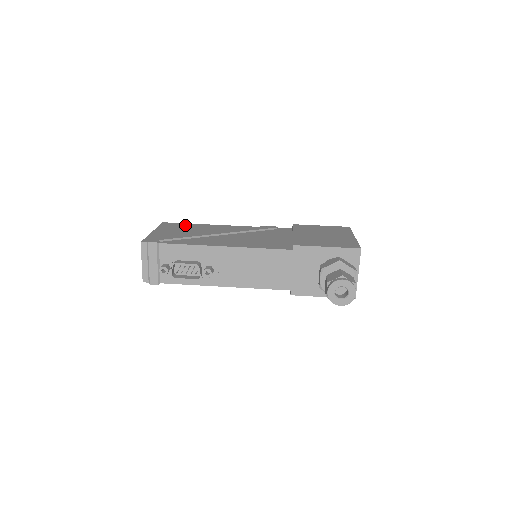
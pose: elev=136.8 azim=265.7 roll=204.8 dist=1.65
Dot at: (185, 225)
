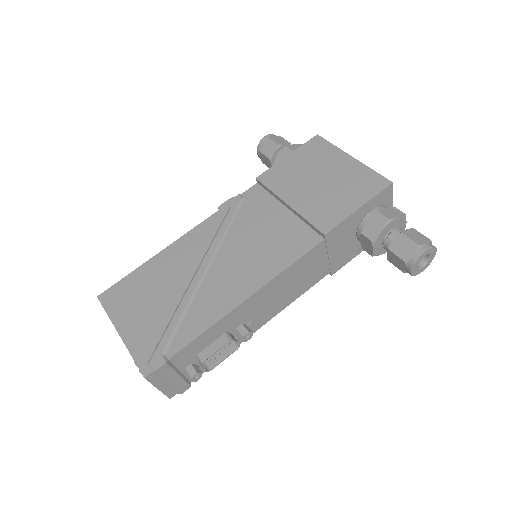
Dot at: (134, 281)
